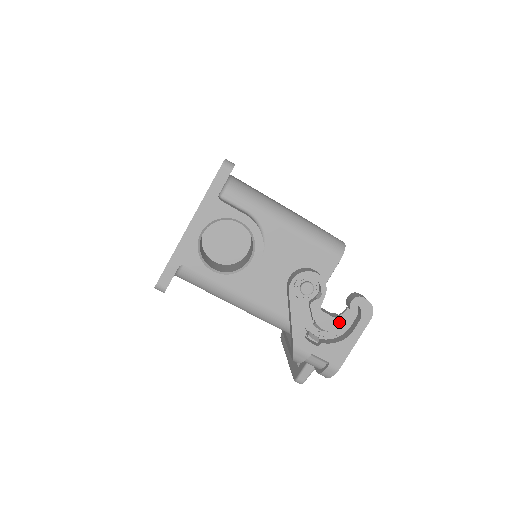
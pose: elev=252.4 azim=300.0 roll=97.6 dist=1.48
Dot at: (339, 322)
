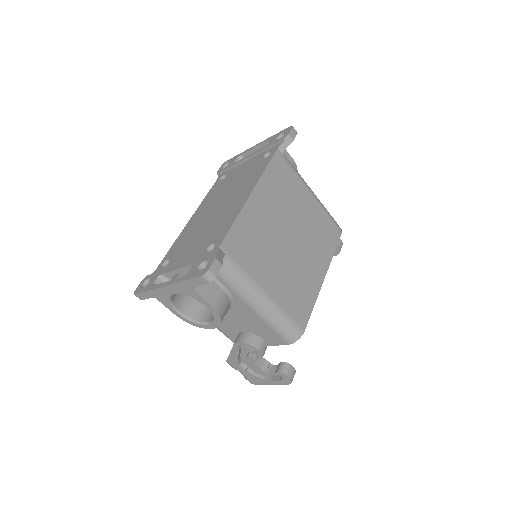
Dot at: (264, 373)
